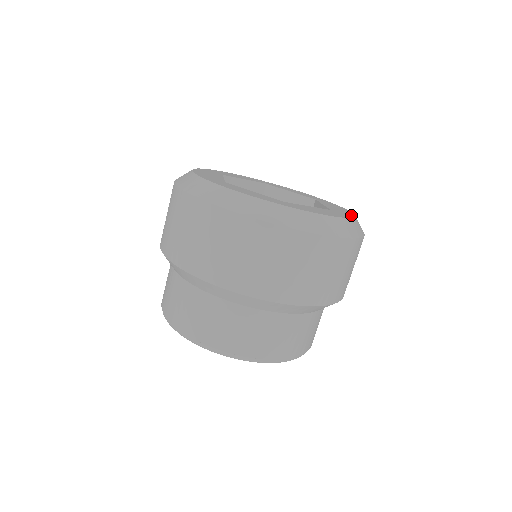
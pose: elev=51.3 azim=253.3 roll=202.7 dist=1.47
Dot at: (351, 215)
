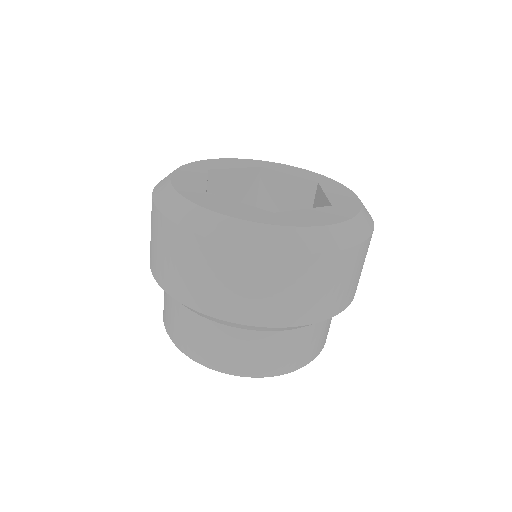
Dot at: (356, 208)
